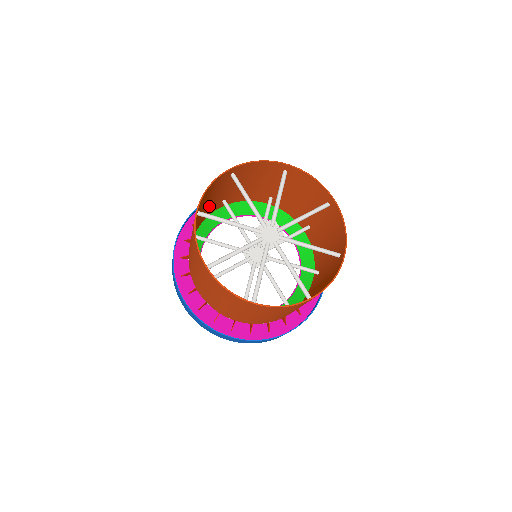
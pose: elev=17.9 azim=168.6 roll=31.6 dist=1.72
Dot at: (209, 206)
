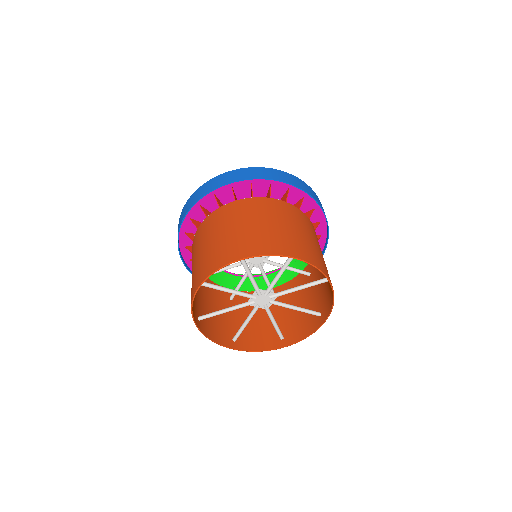
Dot at: (268, 215)
